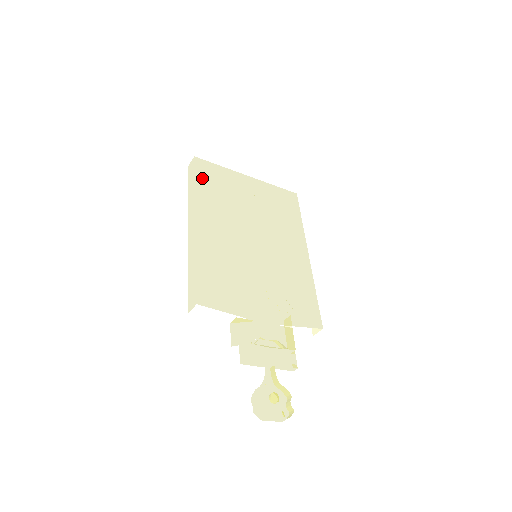
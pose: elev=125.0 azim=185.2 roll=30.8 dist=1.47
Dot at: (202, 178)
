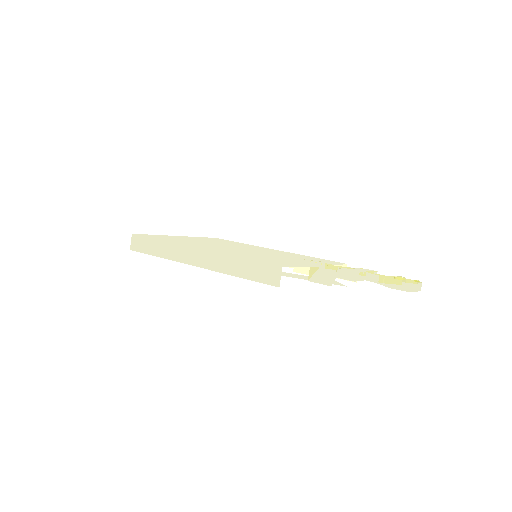
Dot at: (158, 238)
